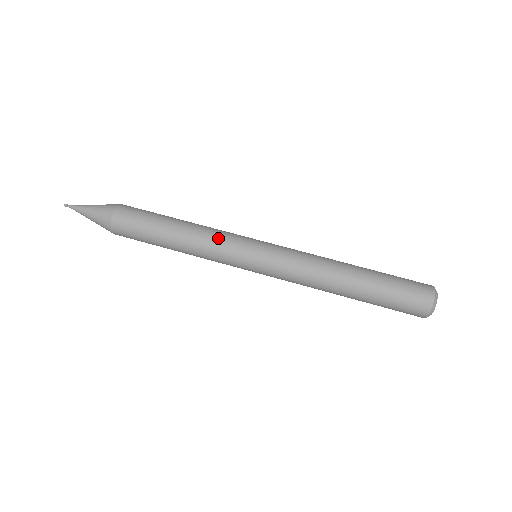
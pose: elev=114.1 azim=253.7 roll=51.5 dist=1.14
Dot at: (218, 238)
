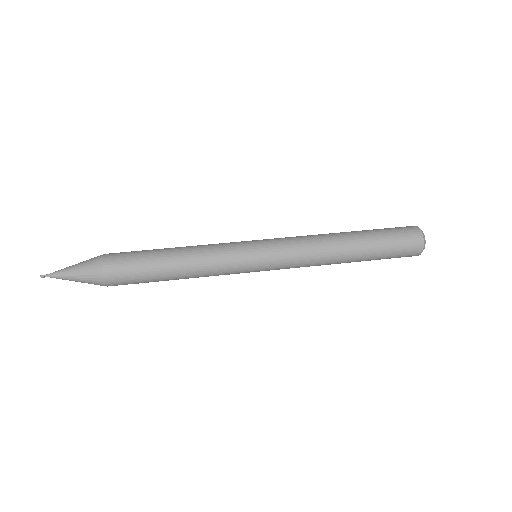
Dot at: occluded
